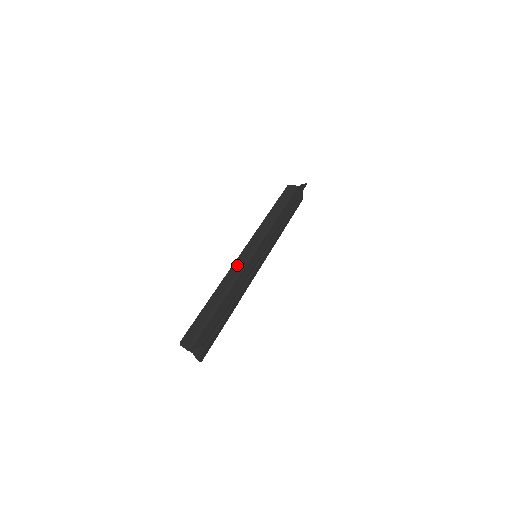
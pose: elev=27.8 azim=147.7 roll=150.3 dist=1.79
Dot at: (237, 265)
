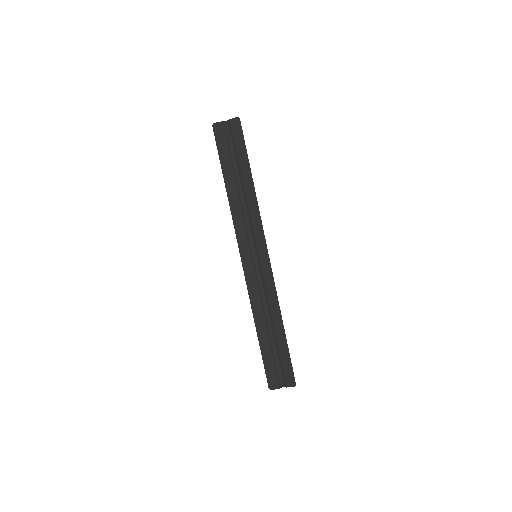
Dot at: (251, 282)
